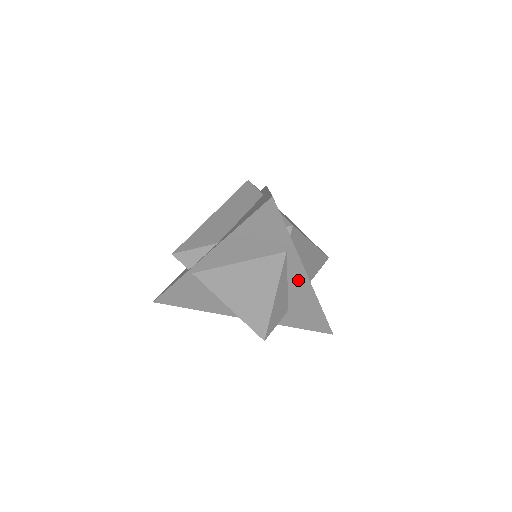
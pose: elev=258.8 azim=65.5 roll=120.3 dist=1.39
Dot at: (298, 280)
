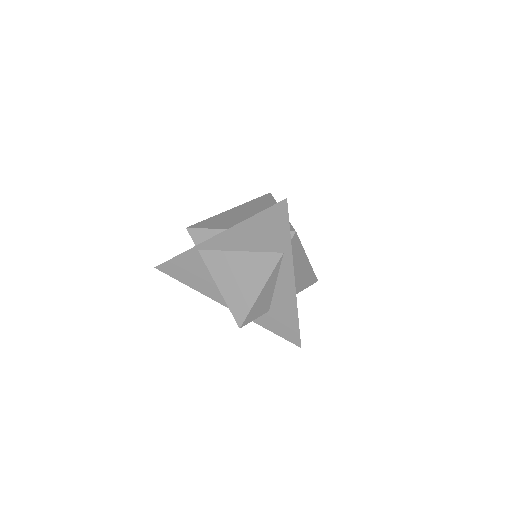
Dot at: (286, 283)
